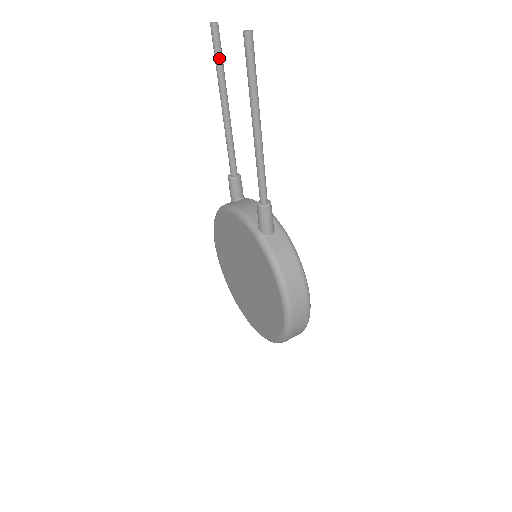
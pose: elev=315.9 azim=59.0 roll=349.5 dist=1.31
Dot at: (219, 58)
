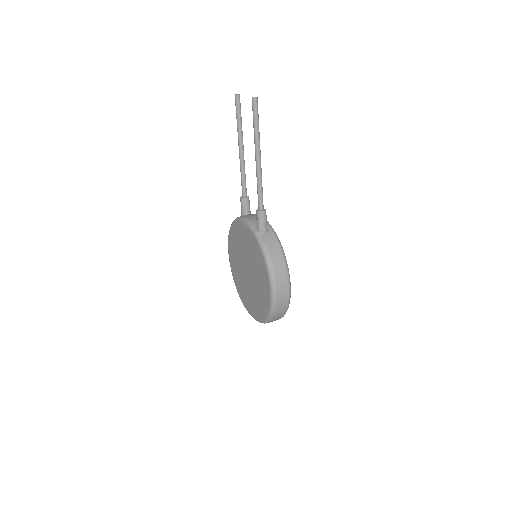
Dot at: (239, 116)
